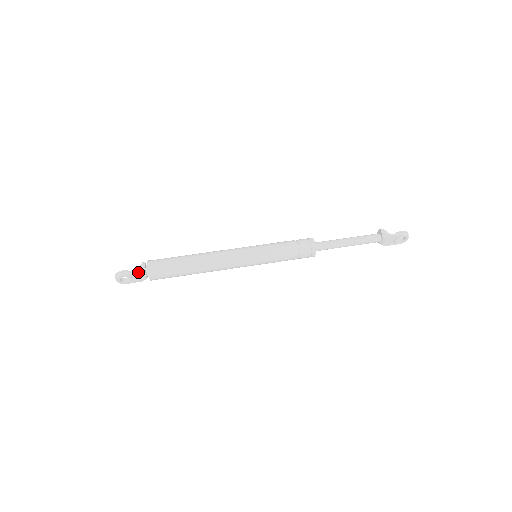
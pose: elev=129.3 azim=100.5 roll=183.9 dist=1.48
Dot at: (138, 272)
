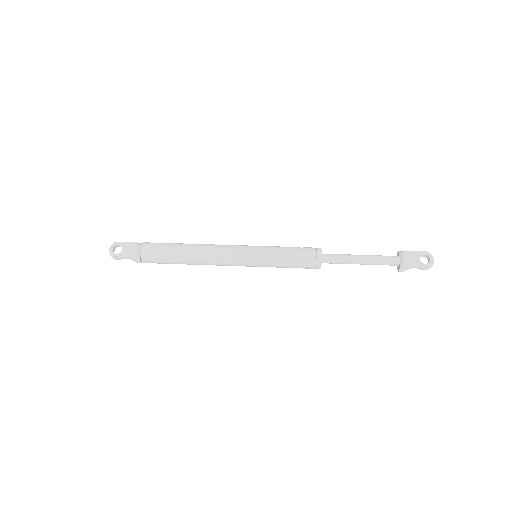
Dot at: (134, 242)
